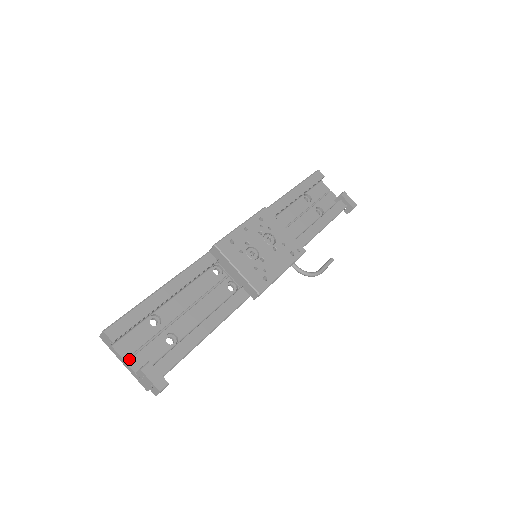
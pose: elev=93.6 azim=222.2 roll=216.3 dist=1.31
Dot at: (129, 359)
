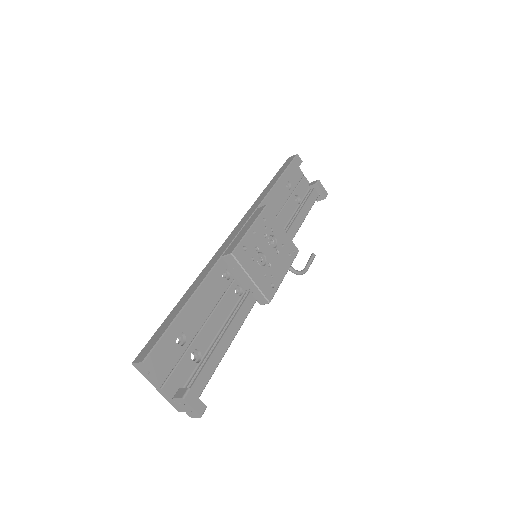
Dot at: (164, 385)
